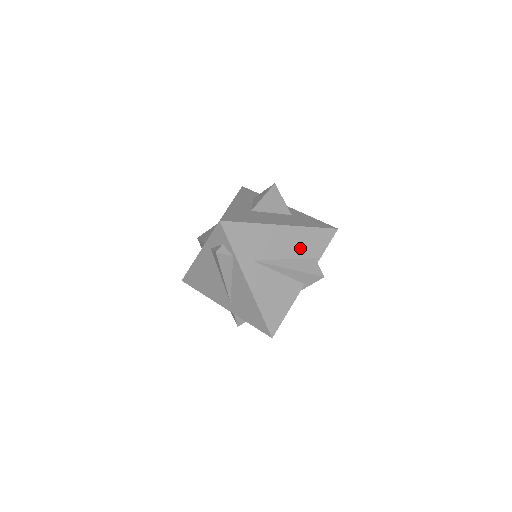
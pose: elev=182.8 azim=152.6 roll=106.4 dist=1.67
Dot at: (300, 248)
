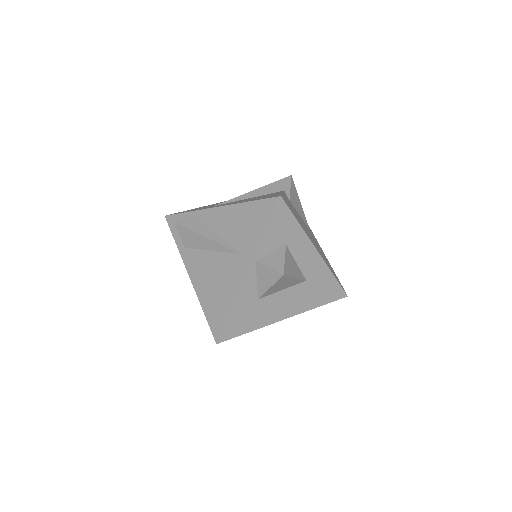
Dot at: occluded
